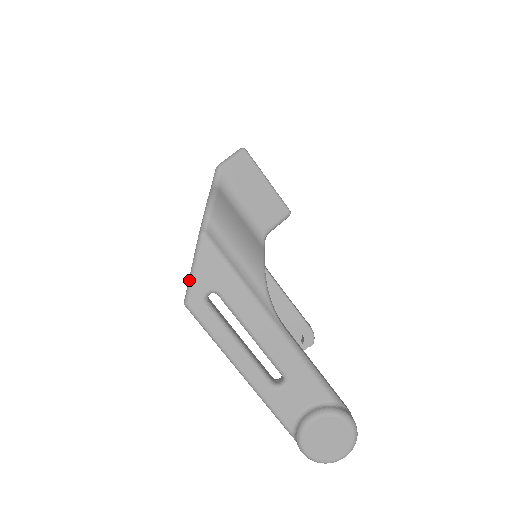
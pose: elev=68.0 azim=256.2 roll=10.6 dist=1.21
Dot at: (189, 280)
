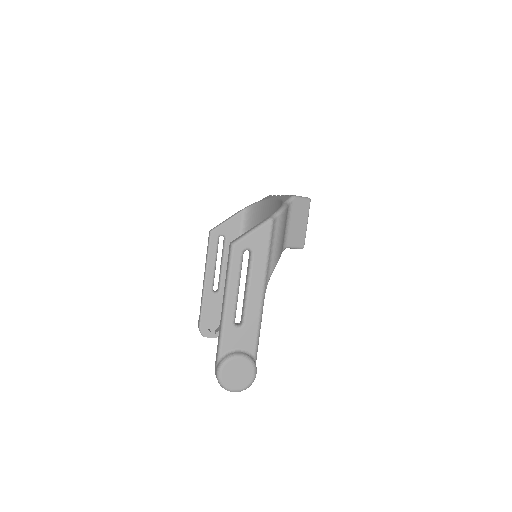
Dot at: (245, 234)
